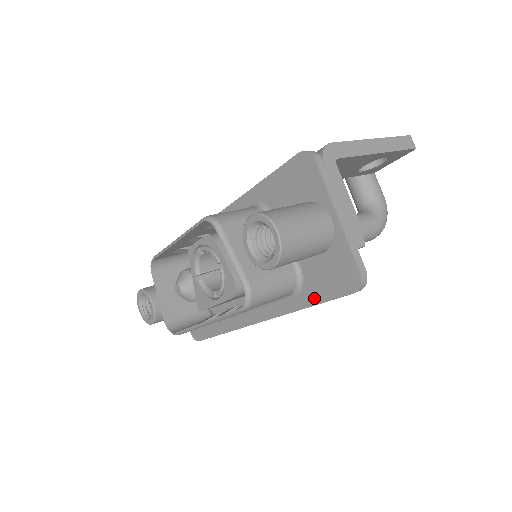
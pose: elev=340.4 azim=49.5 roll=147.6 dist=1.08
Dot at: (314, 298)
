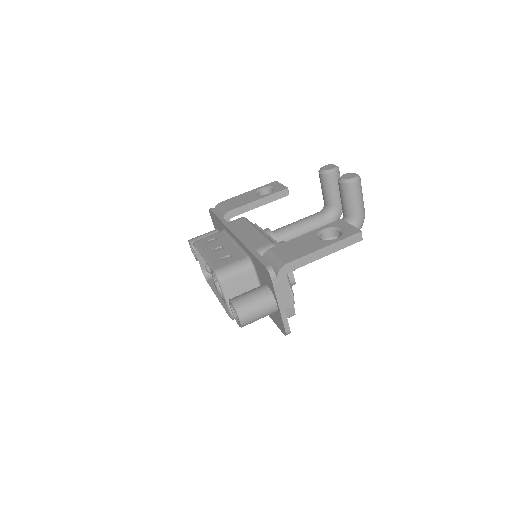
Dot at: (271, 316)
